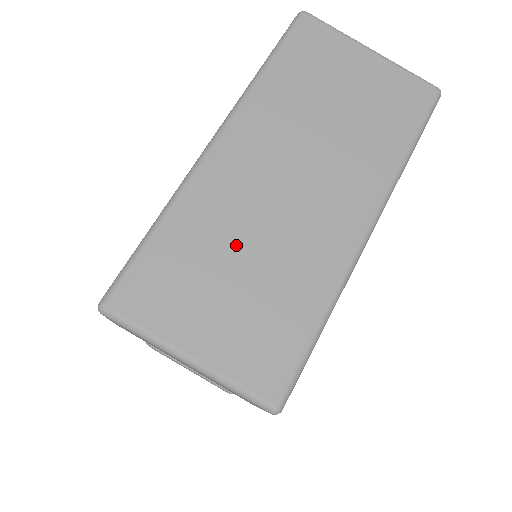
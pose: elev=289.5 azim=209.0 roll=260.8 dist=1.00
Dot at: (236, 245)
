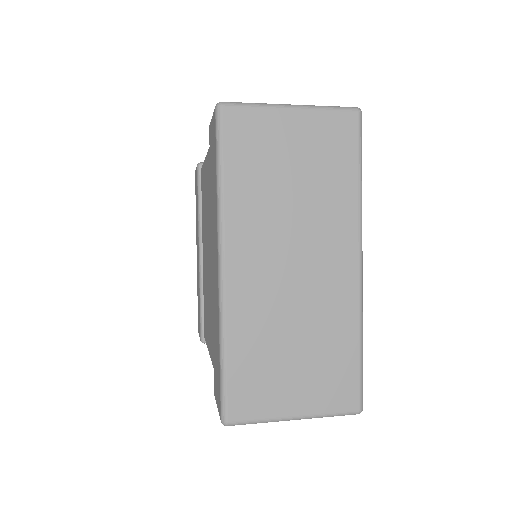
Dot at: (282, 333)
